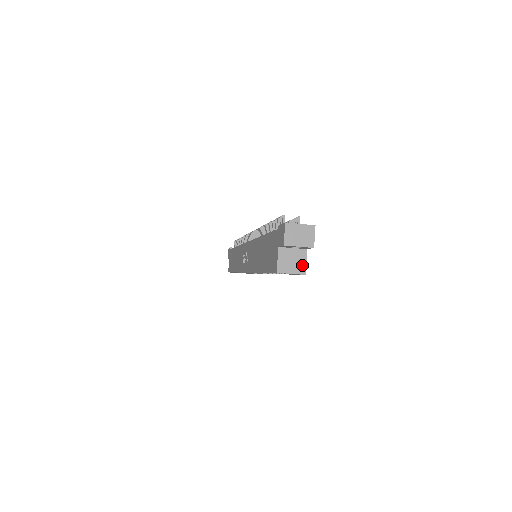
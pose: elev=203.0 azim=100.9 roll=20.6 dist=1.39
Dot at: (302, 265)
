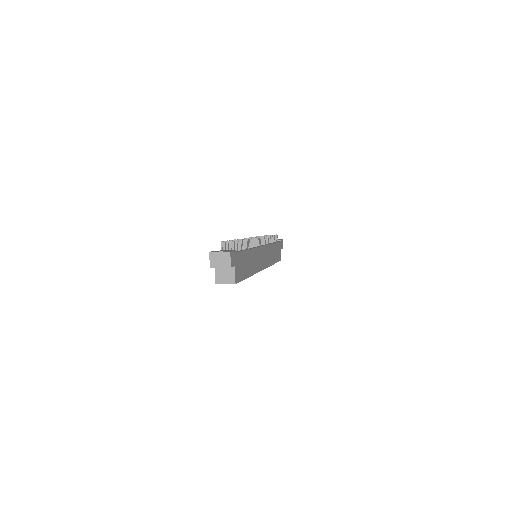
Dot at: (232, 278)
